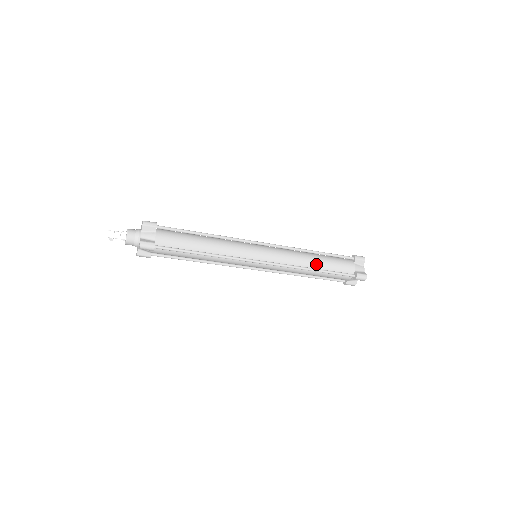
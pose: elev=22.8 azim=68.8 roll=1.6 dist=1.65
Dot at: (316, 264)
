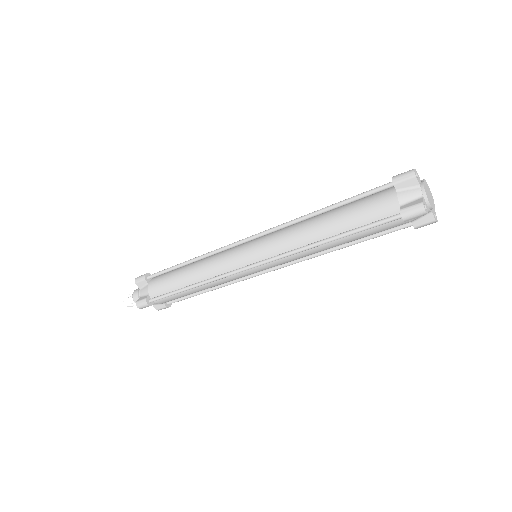
Dot at: (327, 230)
